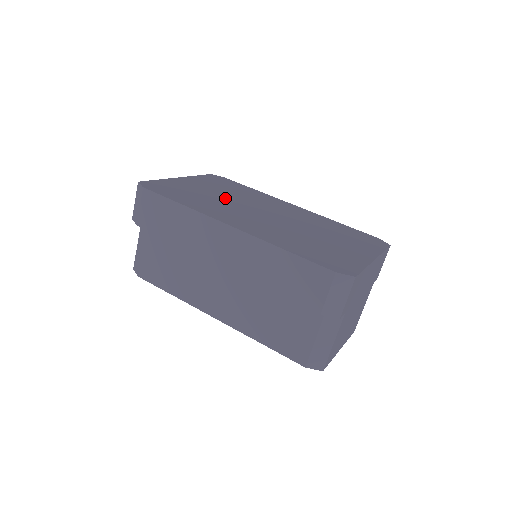
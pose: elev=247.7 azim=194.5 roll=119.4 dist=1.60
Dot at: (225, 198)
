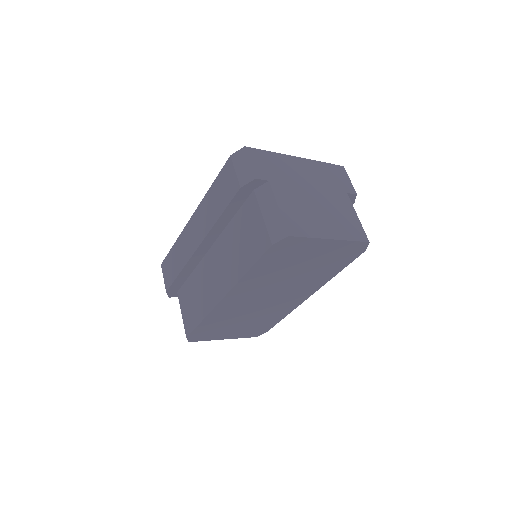
Dot at: occluded
